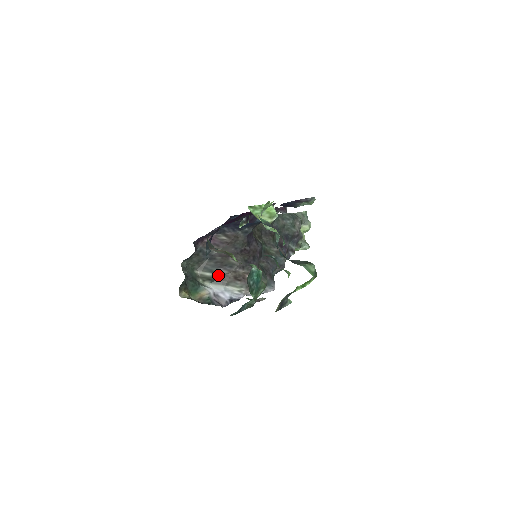
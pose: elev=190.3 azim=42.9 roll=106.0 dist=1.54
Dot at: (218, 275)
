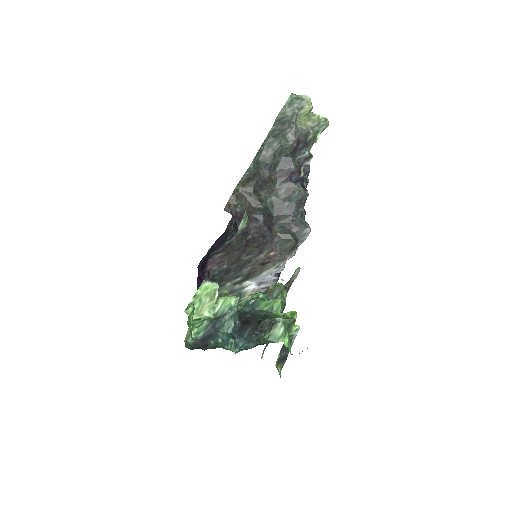
Dot at: (246, 274)
